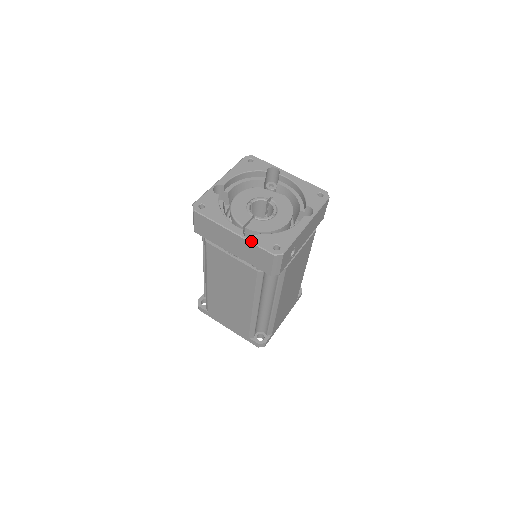
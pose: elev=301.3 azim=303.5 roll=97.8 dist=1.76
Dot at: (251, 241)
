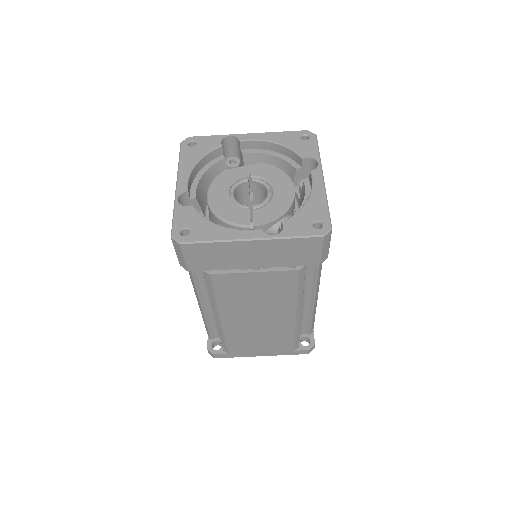
Dot at: (283, 237)
